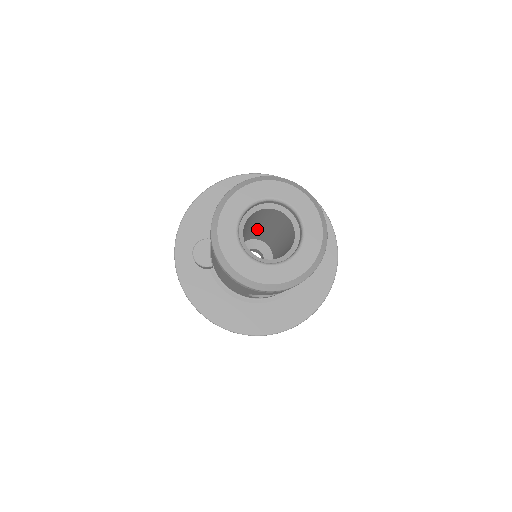
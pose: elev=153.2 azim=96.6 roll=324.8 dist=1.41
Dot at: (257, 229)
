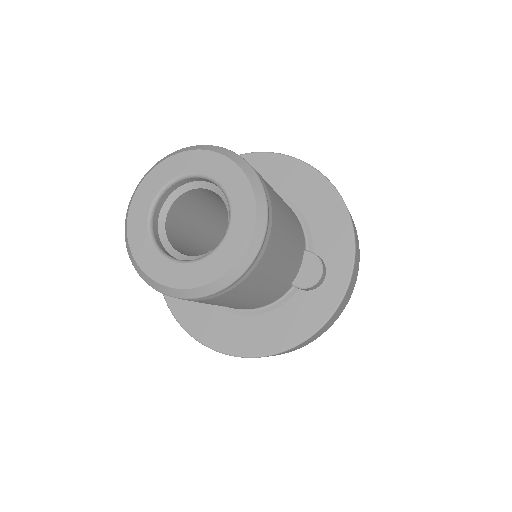
Dot at: occluded
